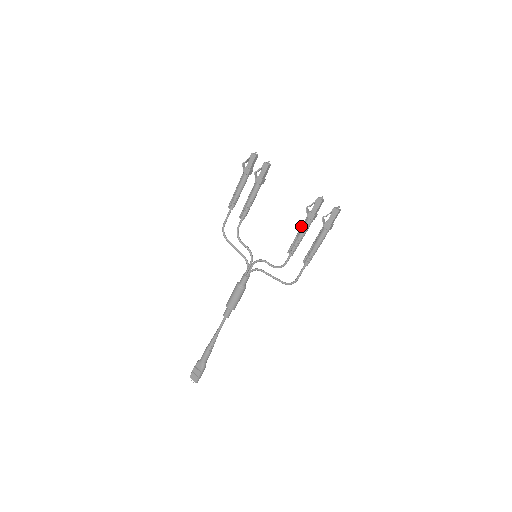
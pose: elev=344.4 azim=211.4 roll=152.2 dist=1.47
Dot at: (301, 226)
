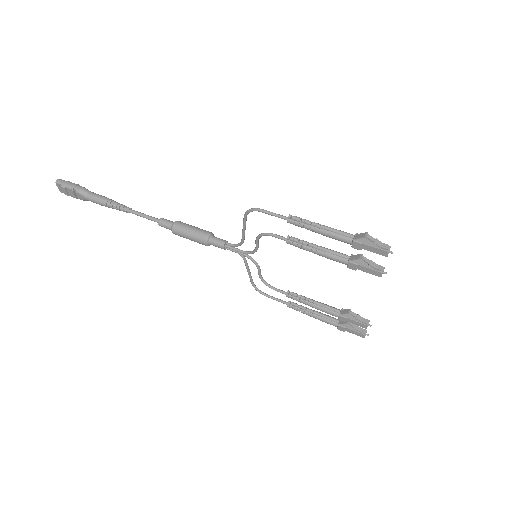
Dot at: (325, 307)
